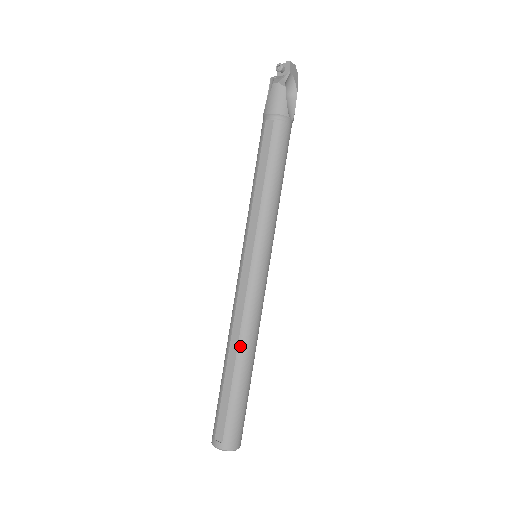
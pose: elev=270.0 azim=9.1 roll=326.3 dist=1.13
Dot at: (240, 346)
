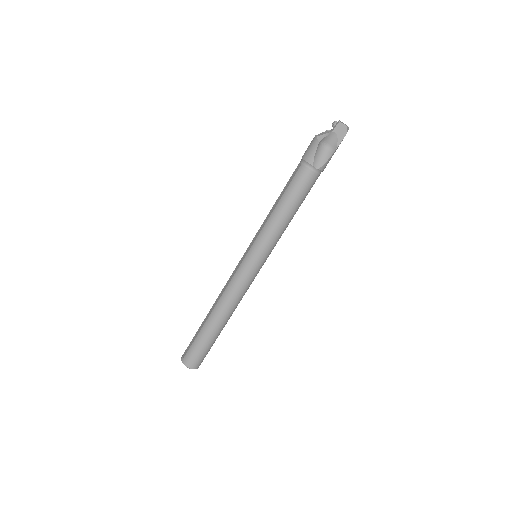
Dot at: (216, 307)
